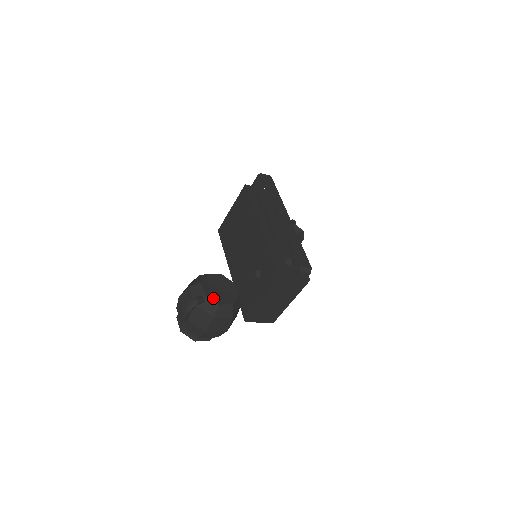
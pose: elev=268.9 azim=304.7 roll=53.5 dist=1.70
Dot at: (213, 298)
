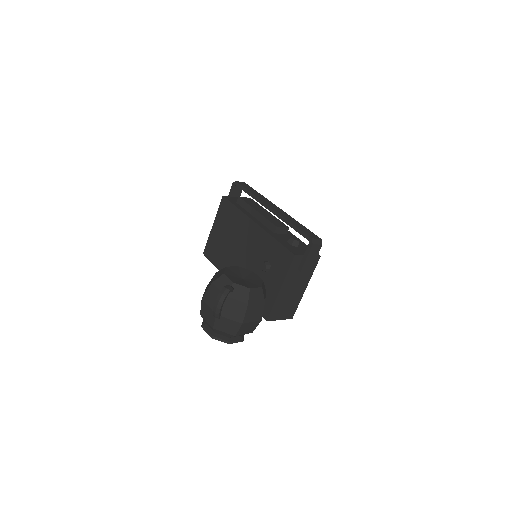
Dot at: (241, 284)
